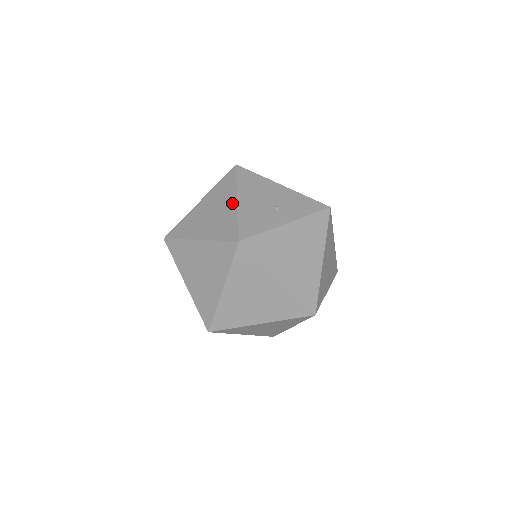
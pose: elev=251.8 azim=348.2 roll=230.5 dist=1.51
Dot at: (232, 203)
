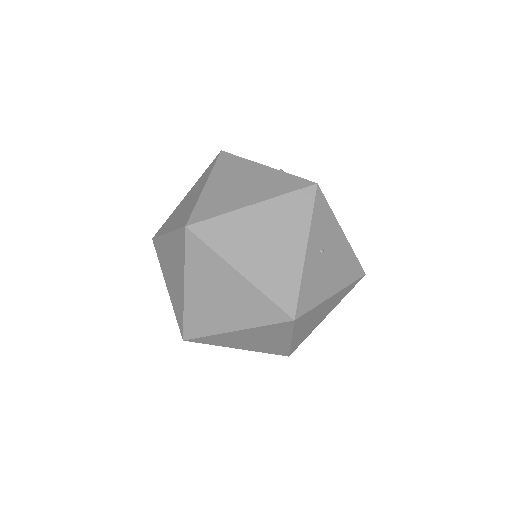
Dot at: occluded
